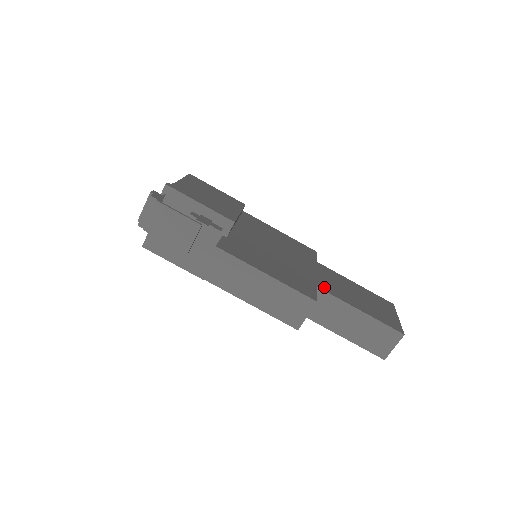
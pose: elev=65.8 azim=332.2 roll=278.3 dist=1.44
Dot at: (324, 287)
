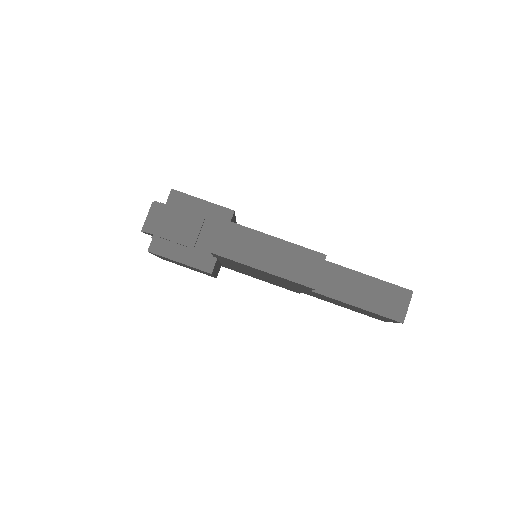
Dot at: occluded
